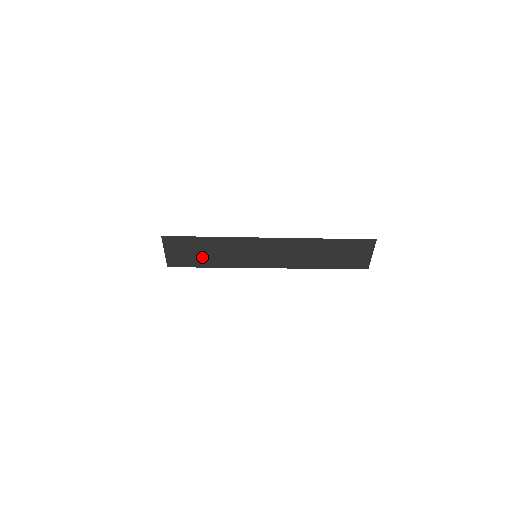
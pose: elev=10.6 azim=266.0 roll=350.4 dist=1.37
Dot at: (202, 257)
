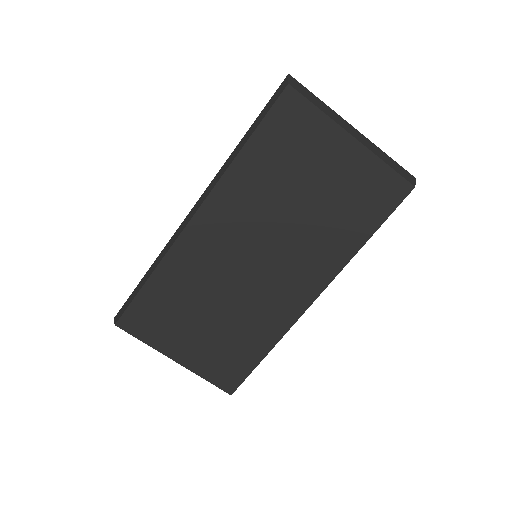
Dot at: (312, 99)
